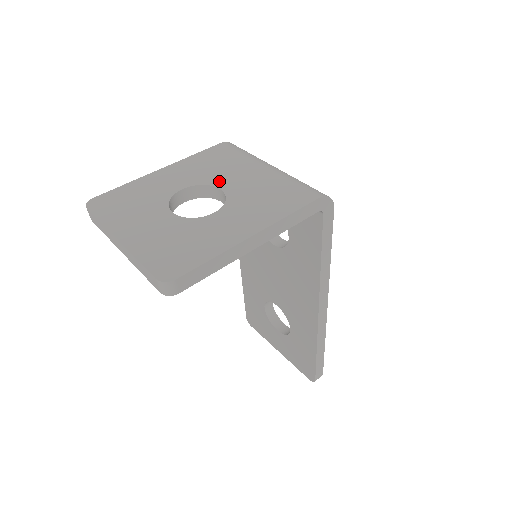
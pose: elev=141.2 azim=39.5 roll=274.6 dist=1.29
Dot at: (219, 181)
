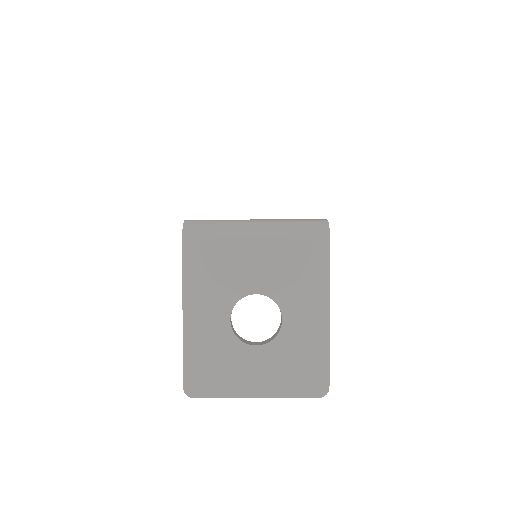
Dot at: (244, 287)
